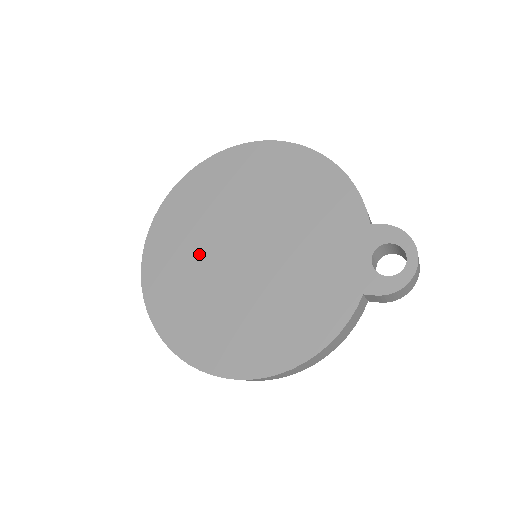
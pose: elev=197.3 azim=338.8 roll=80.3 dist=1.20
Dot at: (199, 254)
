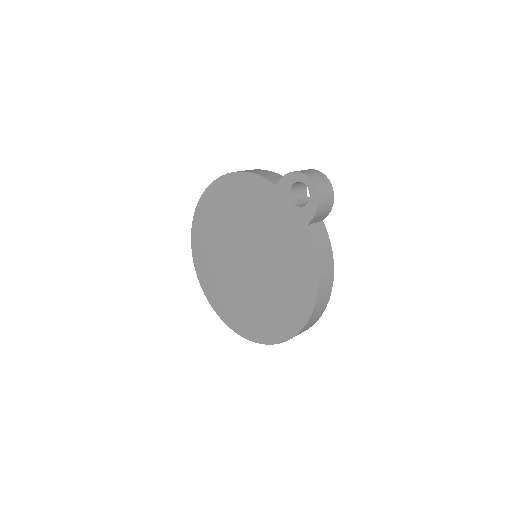
Dot at: (232, 284)
